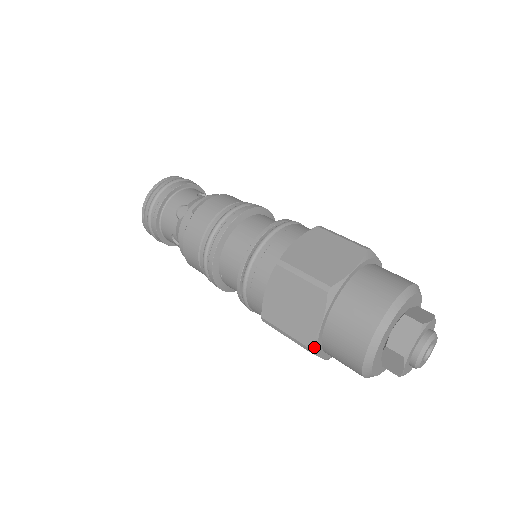
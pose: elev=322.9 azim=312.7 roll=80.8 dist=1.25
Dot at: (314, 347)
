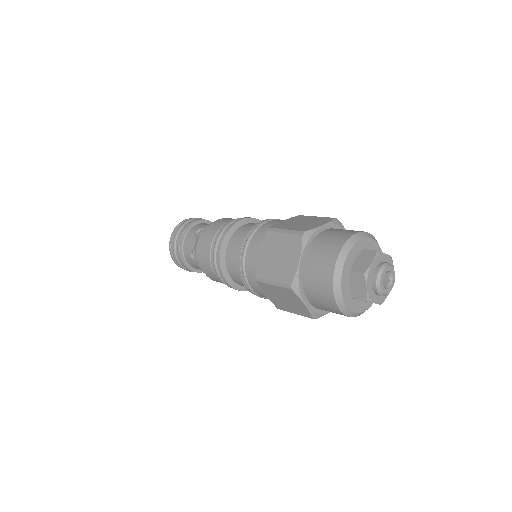
Dot at: (296, 285)
